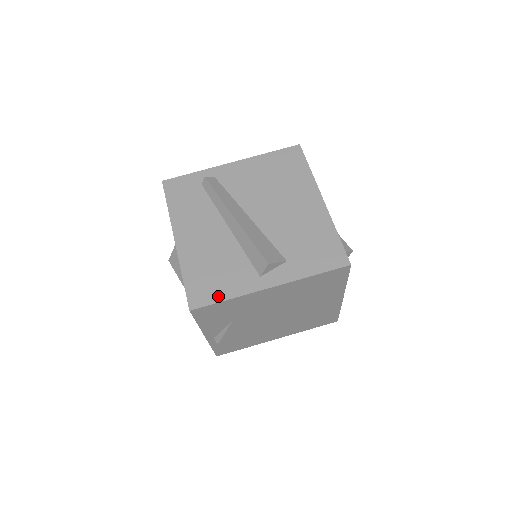
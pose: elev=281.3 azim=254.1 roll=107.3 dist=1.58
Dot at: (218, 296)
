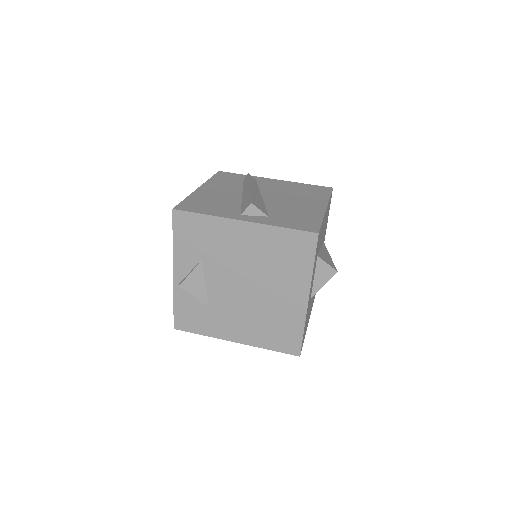
Dot at: (200, 211)
